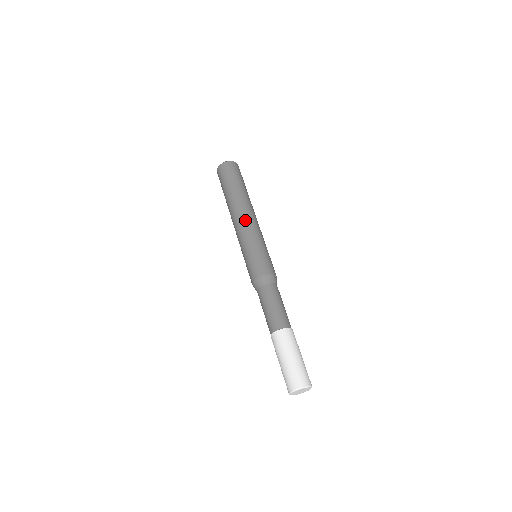
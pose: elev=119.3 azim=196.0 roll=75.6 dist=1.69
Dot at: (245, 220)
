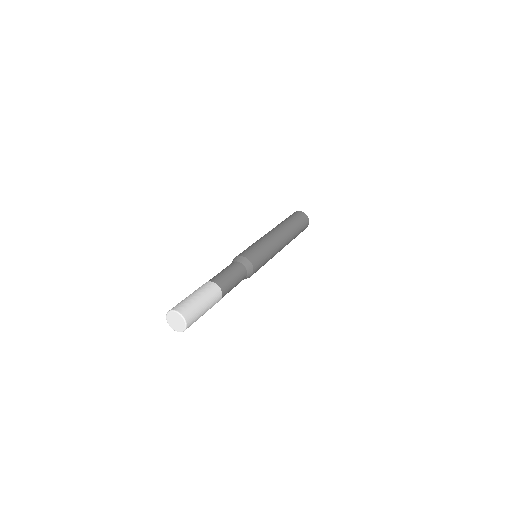
Dot at: (277, 236)
